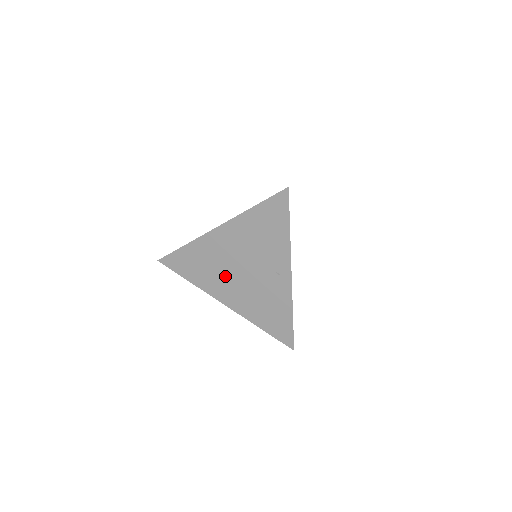
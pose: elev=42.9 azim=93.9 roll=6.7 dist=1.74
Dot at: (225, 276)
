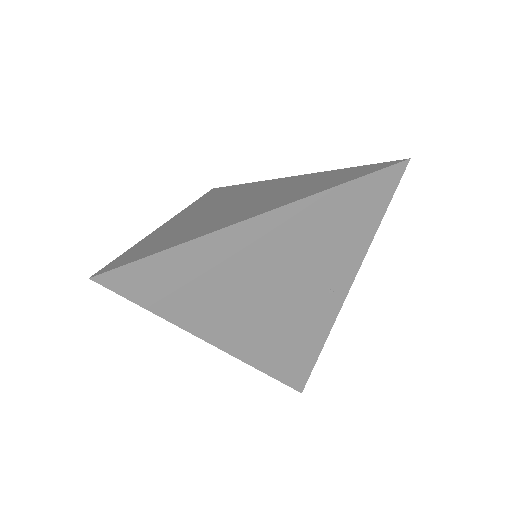
Dot at: (239, 300)
